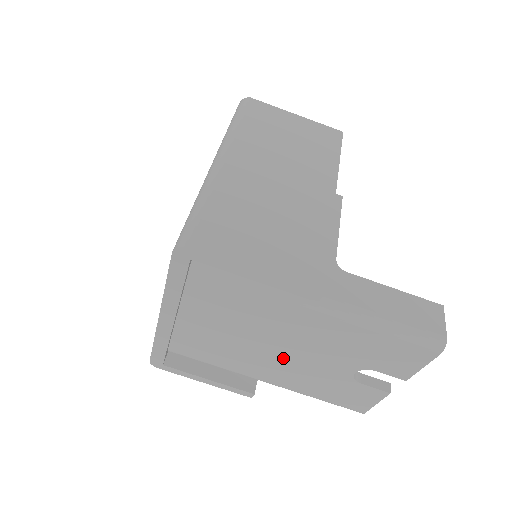
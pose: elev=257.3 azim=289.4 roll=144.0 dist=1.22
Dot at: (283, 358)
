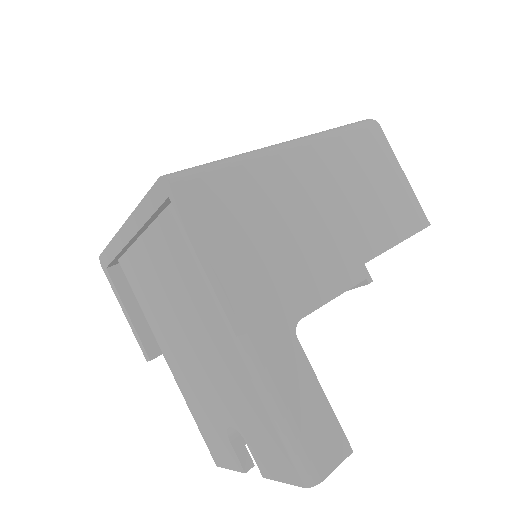
Dot at: (188, 355)
